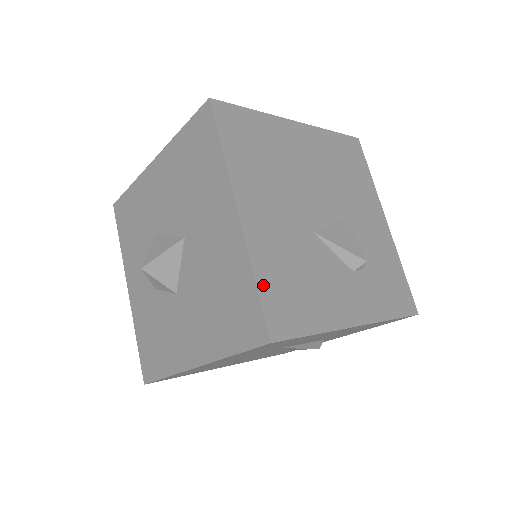
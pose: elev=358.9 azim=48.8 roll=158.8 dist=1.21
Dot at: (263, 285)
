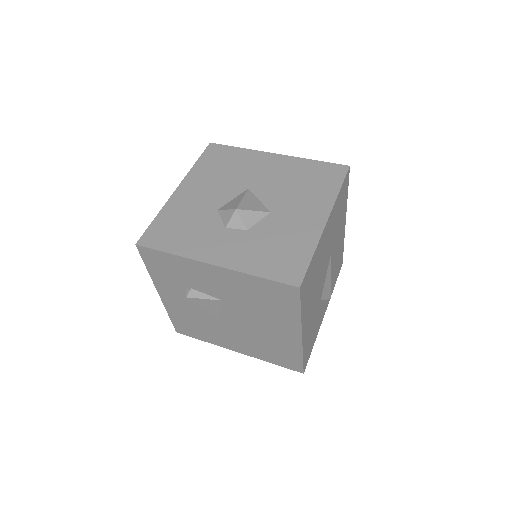
Dot at: occluded
